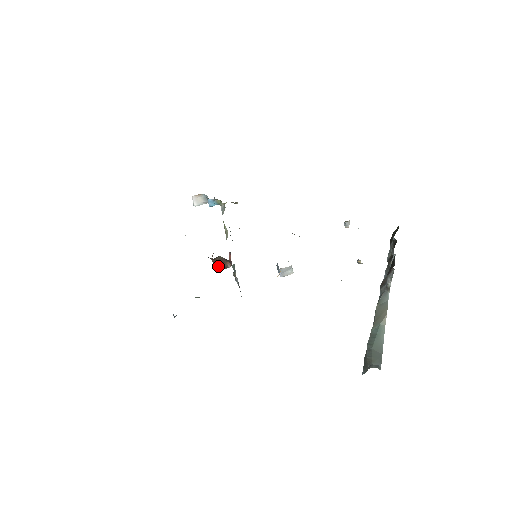
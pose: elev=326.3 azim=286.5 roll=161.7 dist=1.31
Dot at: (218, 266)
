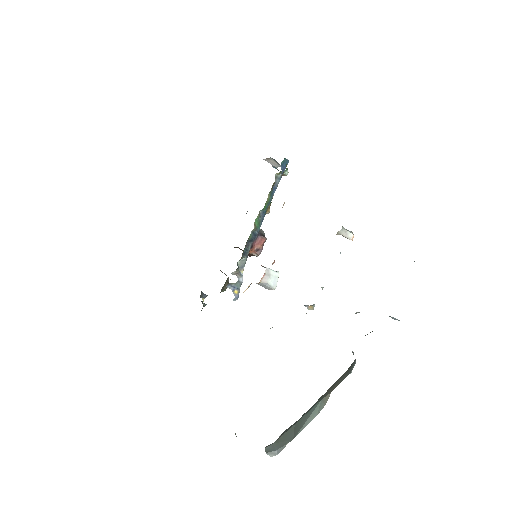
Dot at: occluded
